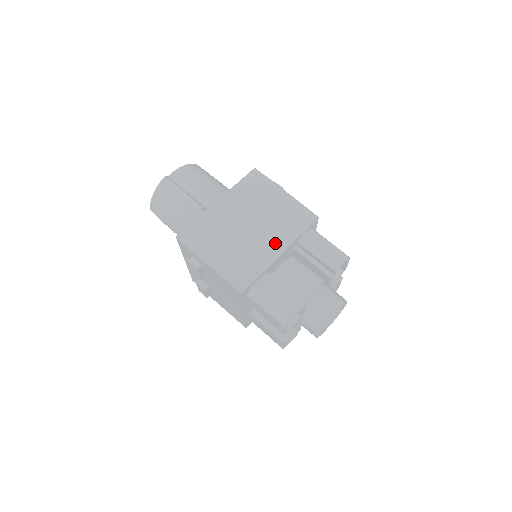
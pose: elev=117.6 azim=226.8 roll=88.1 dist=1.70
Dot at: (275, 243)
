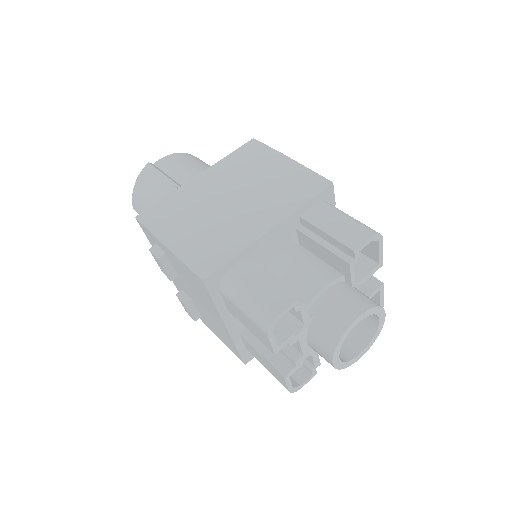
Dot at: (264, 216)
